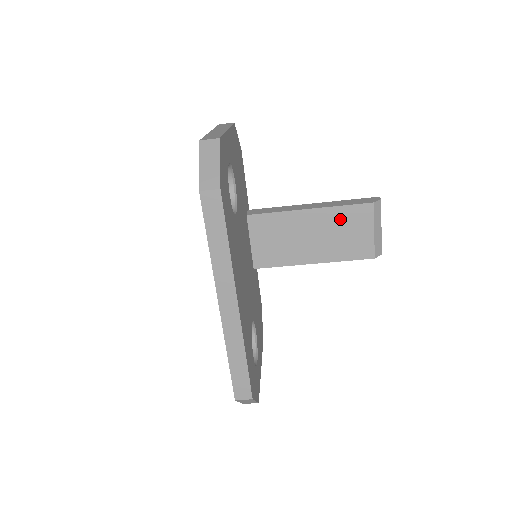
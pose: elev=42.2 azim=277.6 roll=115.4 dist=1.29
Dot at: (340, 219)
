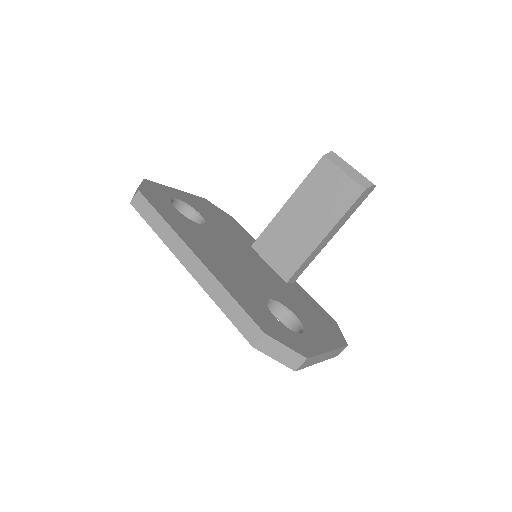
Dot at: (312, 188)
